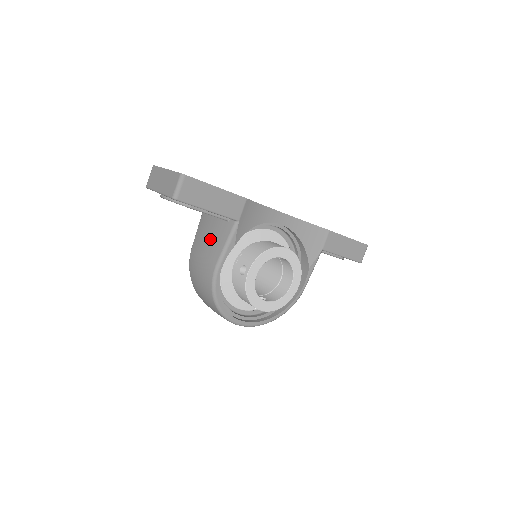
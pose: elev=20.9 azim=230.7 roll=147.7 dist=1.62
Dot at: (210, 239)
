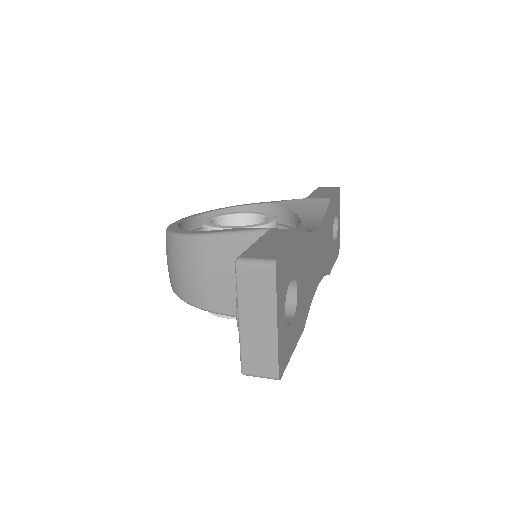
Dot at: (234, 286)
